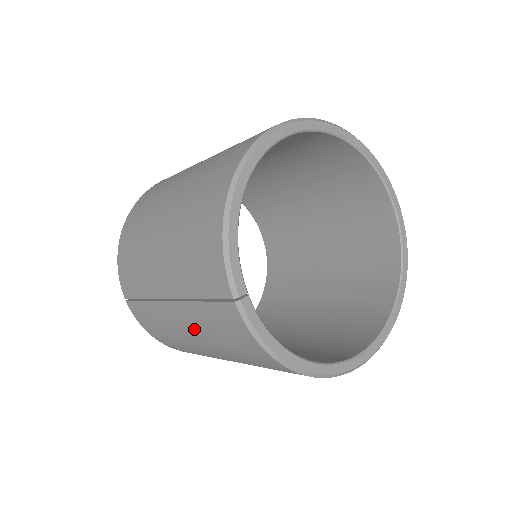
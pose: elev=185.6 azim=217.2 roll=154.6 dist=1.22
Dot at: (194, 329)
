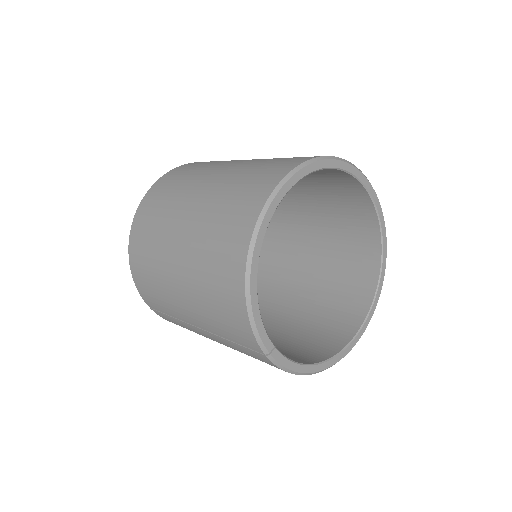
Dot at: (225, 345)
